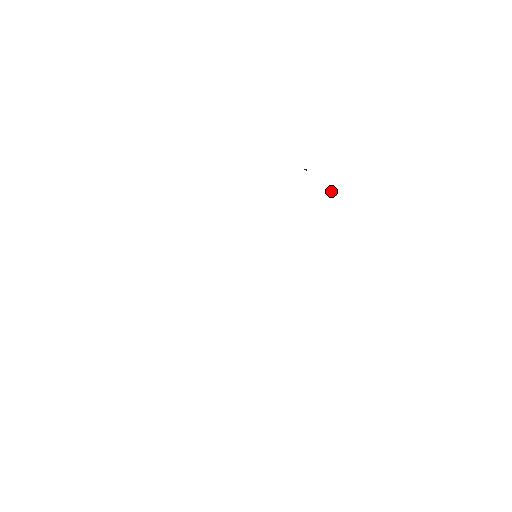
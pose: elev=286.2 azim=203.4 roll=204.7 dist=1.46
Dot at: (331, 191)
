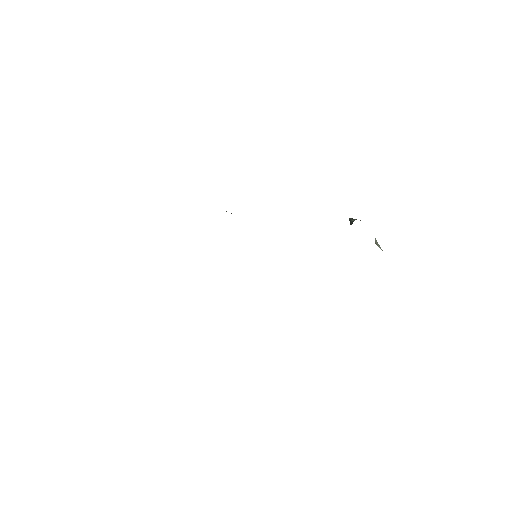
Dot at: (376, 243)
